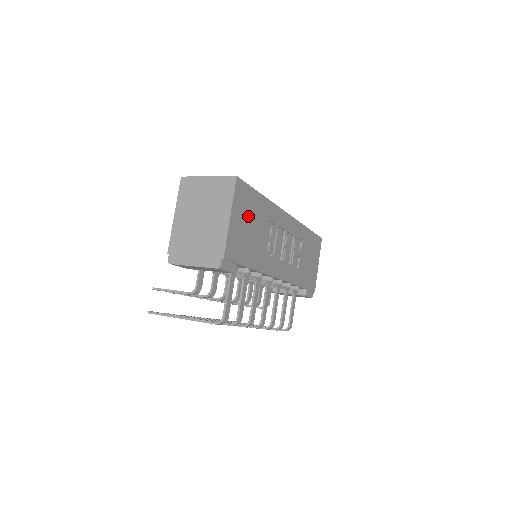
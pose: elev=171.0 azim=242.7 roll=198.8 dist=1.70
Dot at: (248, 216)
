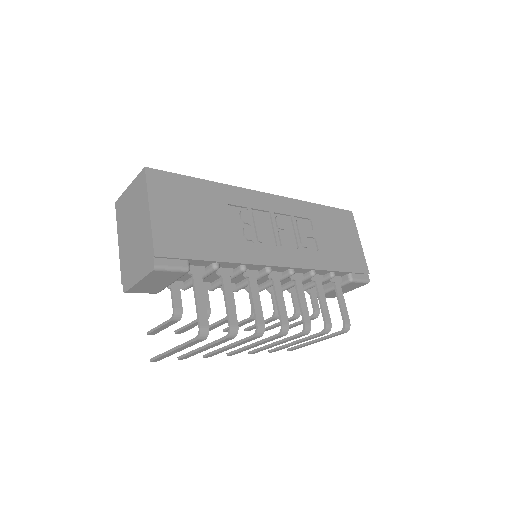
Dot at: (185, 205)
